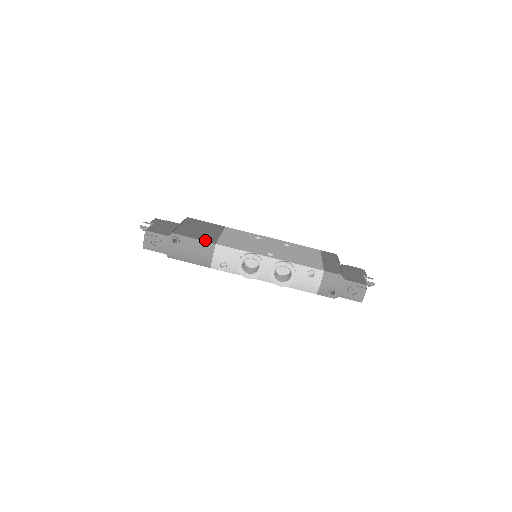
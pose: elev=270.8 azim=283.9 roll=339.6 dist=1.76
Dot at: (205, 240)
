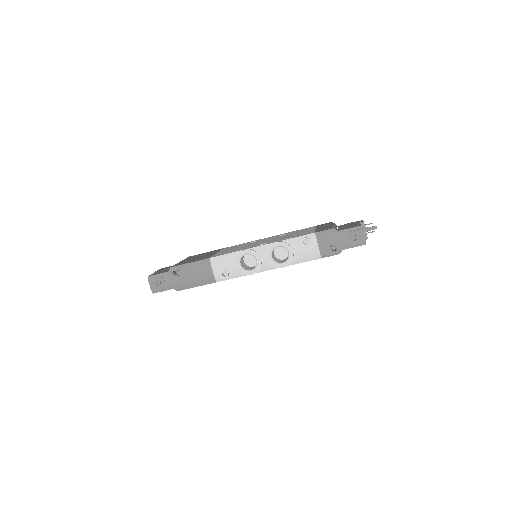
Dot at: (200, 260)
